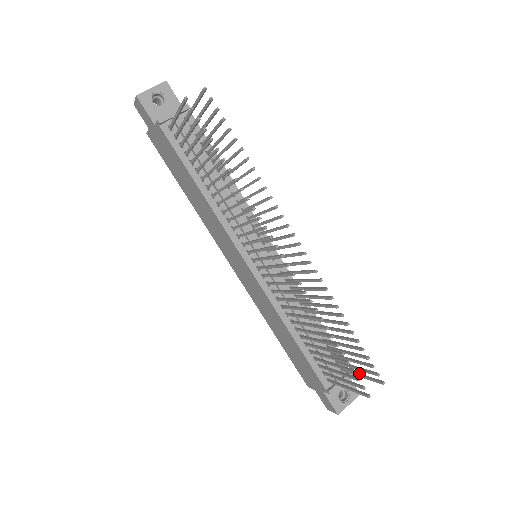
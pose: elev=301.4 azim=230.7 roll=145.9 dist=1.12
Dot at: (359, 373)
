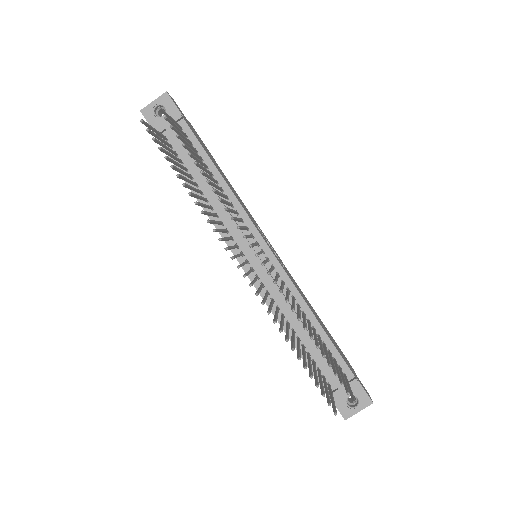
Dot at: (349, 385)
